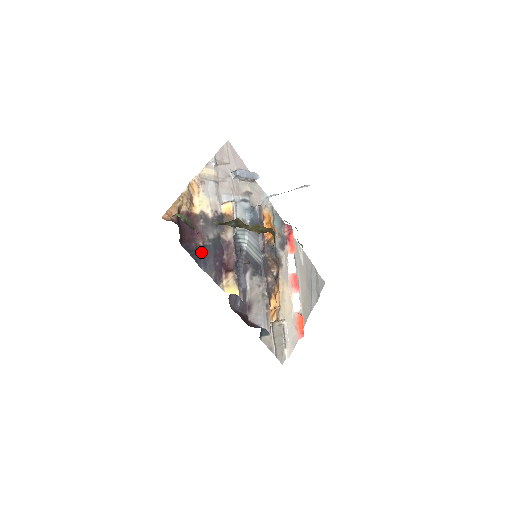
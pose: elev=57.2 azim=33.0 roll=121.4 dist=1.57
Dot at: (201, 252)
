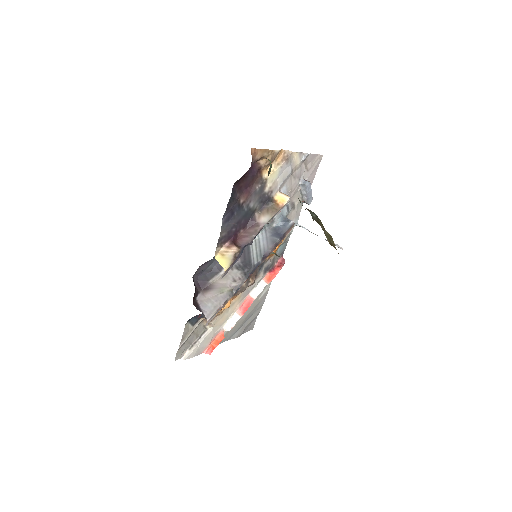
Dot at: (235, 207)
